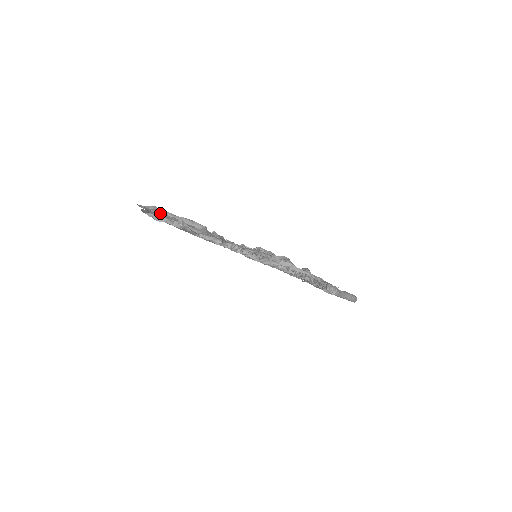
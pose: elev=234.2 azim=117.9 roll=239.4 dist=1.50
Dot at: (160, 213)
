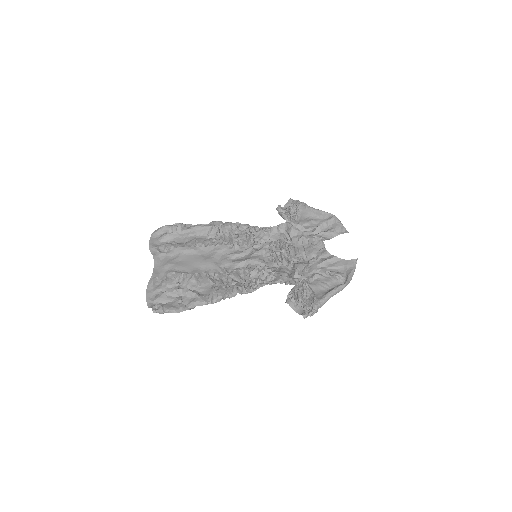
Dot at: (170, 237)
